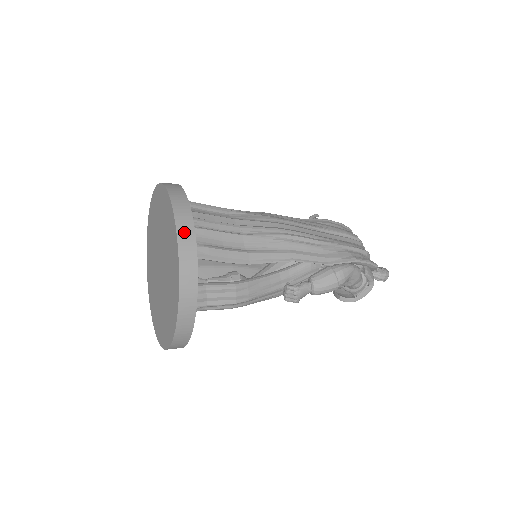
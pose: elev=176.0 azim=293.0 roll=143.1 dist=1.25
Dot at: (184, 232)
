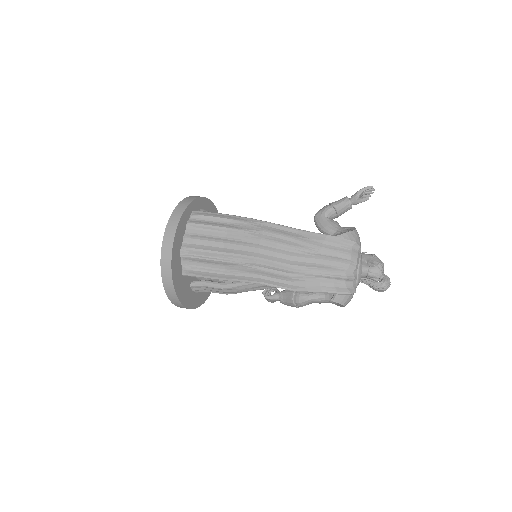
Dot at: (165, 273)
